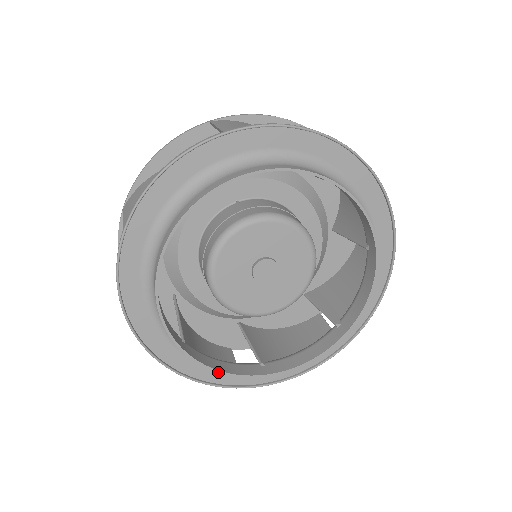
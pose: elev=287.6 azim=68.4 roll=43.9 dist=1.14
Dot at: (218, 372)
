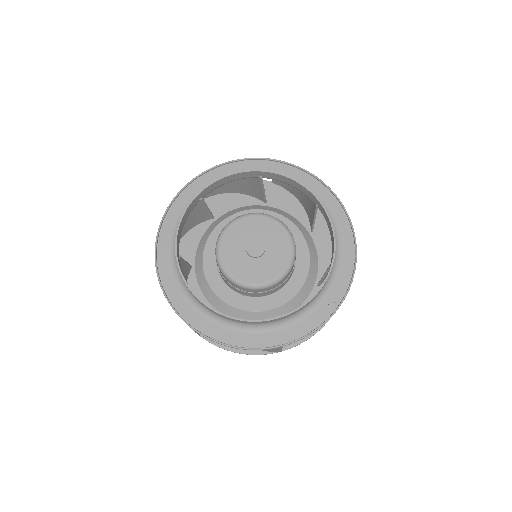
Dot at: (245, 321)
